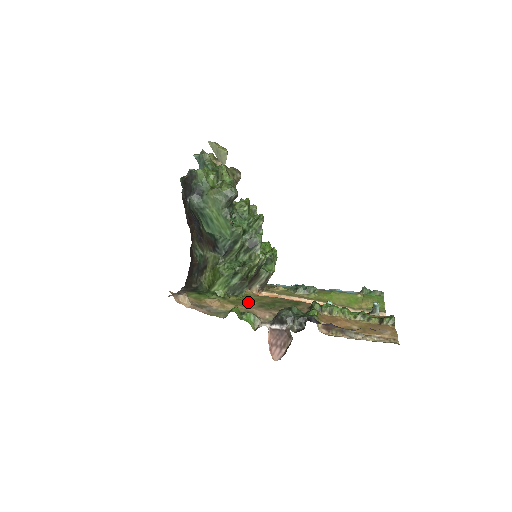
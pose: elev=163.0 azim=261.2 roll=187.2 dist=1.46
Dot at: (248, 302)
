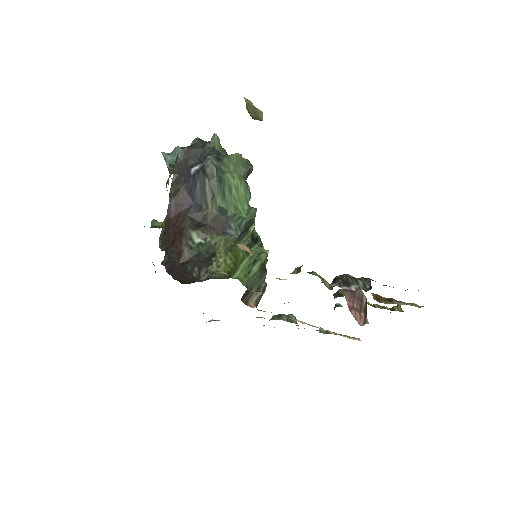
Dot at: occluded
